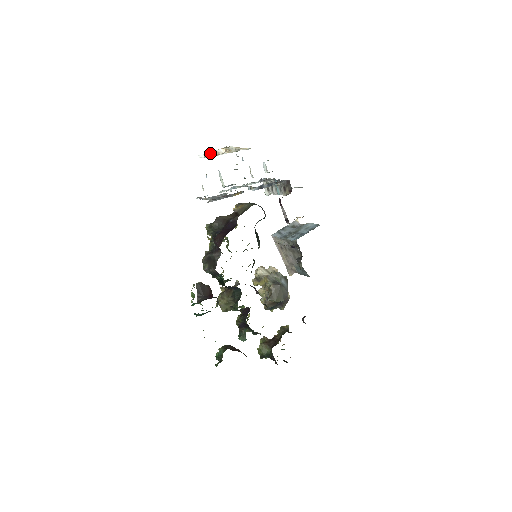
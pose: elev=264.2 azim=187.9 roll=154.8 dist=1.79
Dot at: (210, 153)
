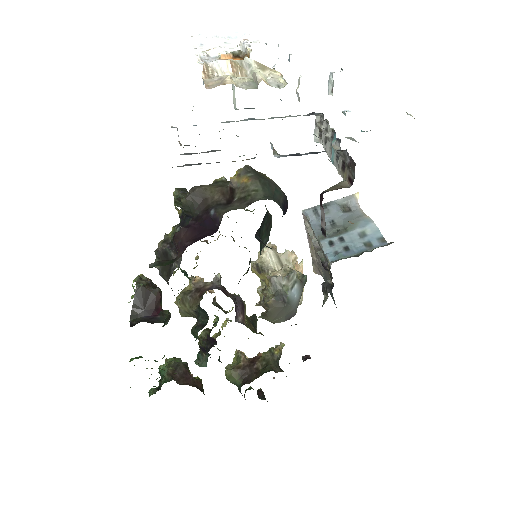
Dot at: (205, 52)
